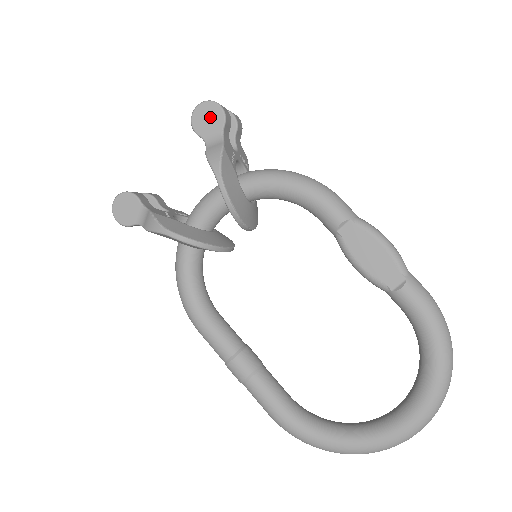
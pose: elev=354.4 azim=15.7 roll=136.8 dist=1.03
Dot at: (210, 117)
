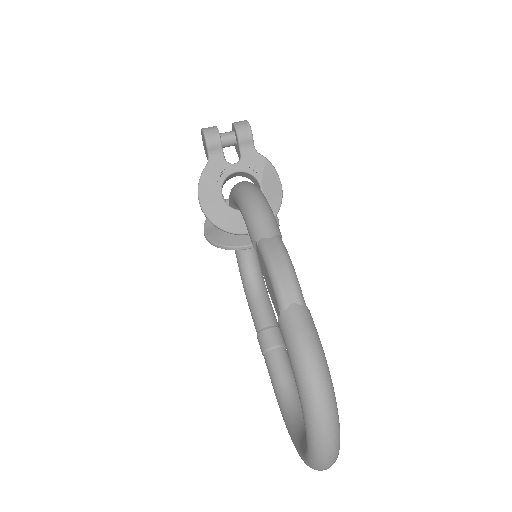
Dot at: (204, 143)
